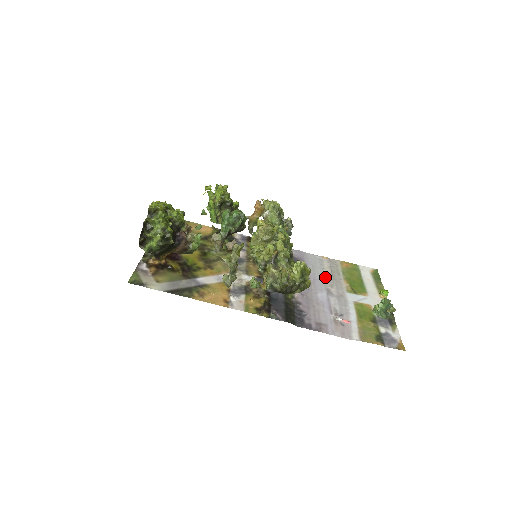
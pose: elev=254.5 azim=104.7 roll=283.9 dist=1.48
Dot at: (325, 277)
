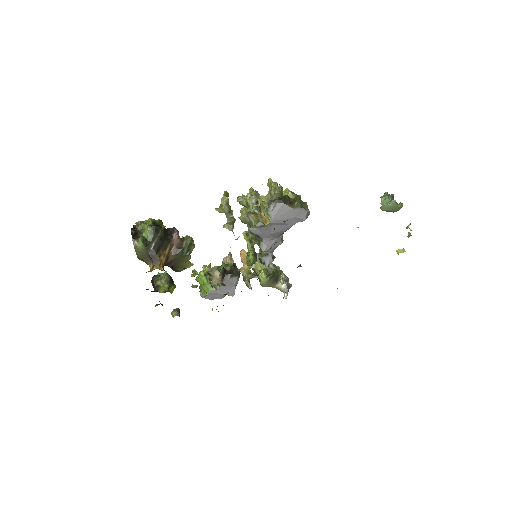
Dot at: occluded
